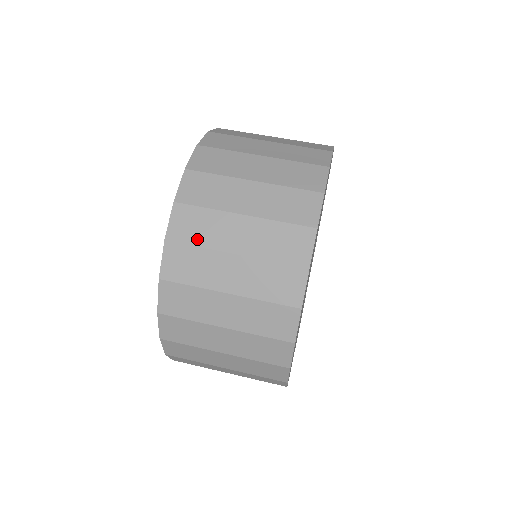
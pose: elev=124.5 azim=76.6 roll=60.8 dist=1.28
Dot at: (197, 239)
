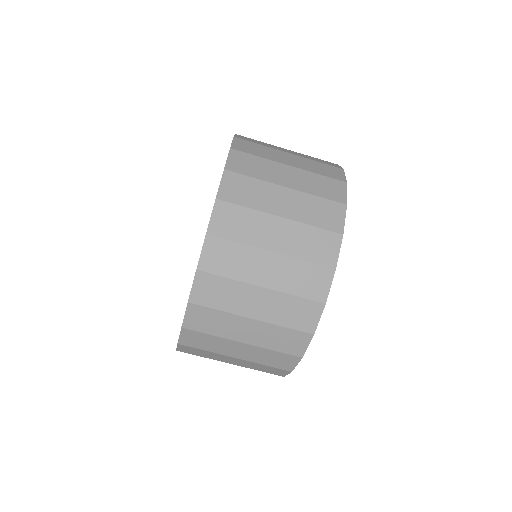
Dot at: (227, 271)
